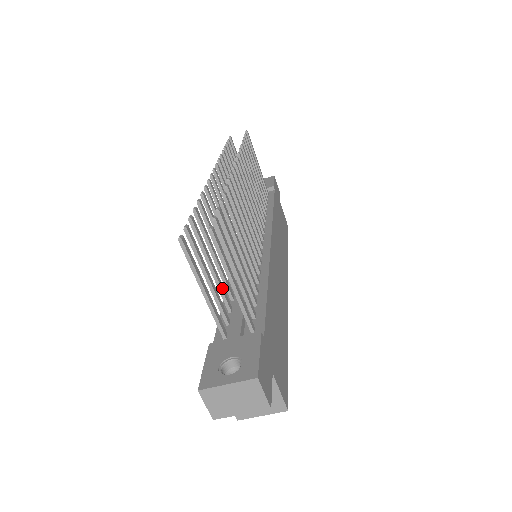
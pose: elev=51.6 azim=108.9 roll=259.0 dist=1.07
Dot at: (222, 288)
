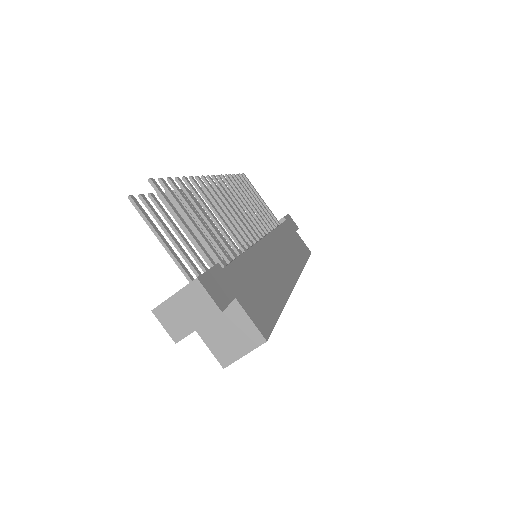
Dot at: (195, 255)
